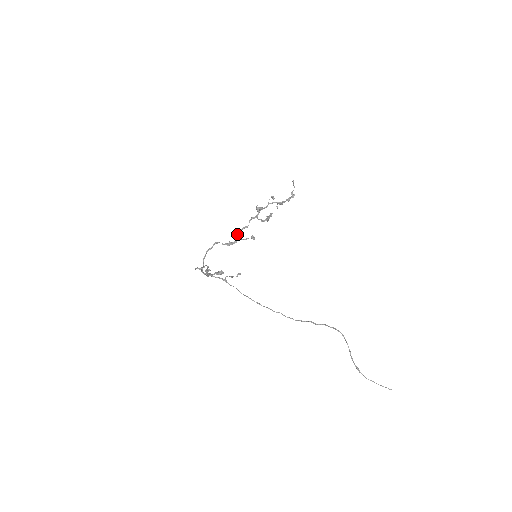
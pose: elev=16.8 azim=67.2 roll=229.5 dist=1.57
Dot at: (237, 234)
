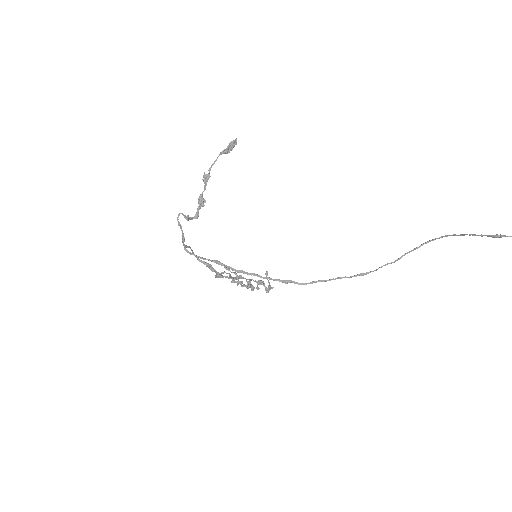
Dot at: (218, 274)
